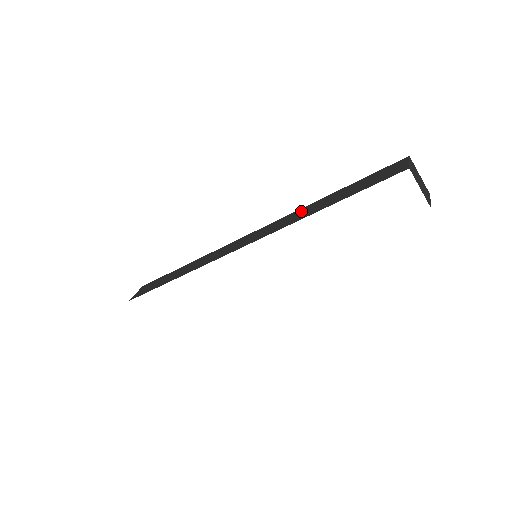
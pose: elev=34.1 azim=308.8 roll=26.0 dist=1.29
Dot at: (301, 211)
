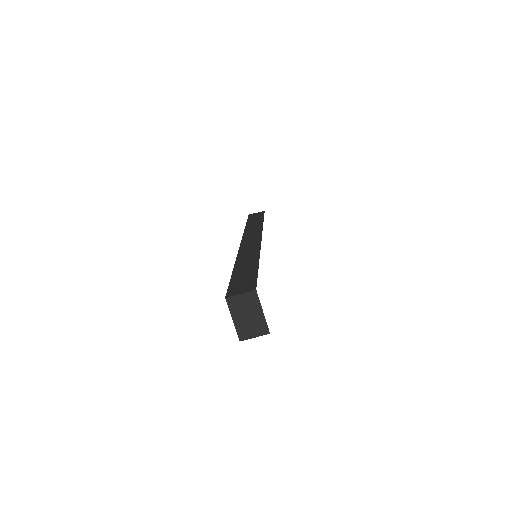
Dot at: (253, 254)
